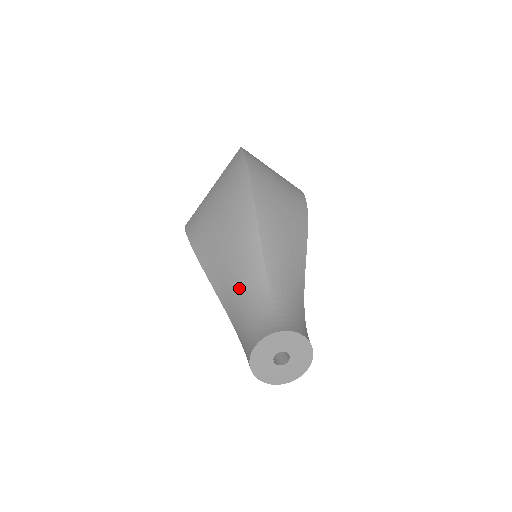
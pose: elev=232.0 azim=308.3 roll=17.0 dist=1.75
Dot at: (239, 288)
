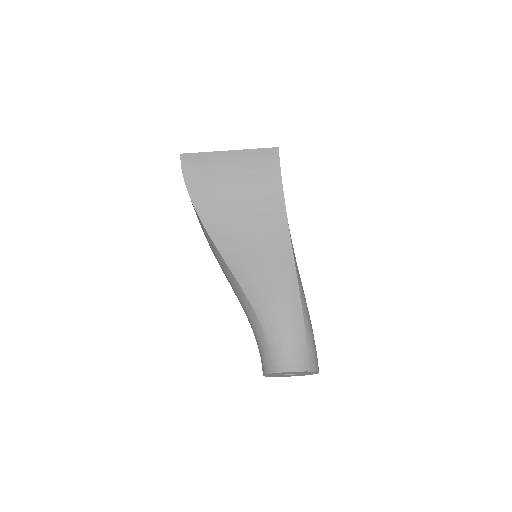
Dot at: occluded
